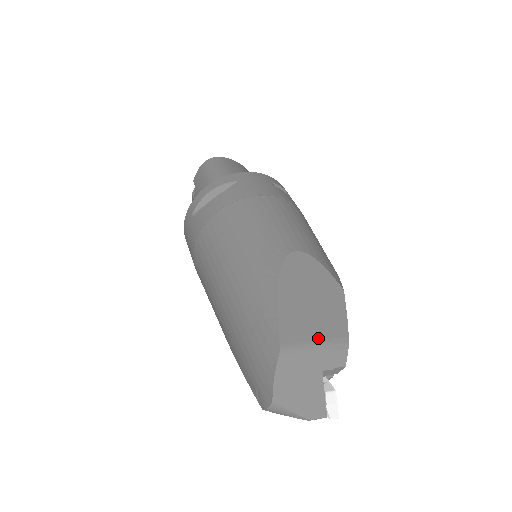
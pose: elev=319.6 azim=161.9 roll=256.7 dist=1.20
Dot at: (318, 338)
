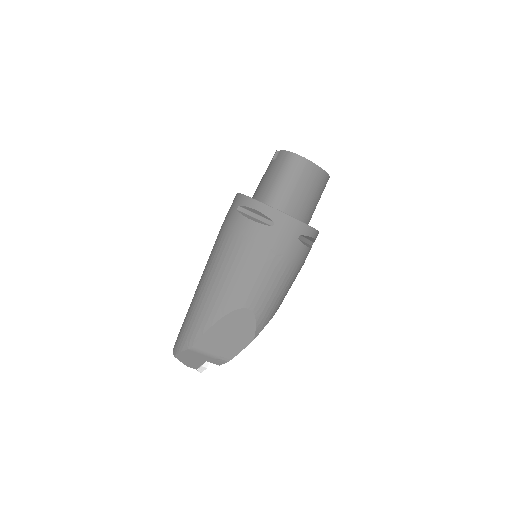
Dot at: (214, 353)
